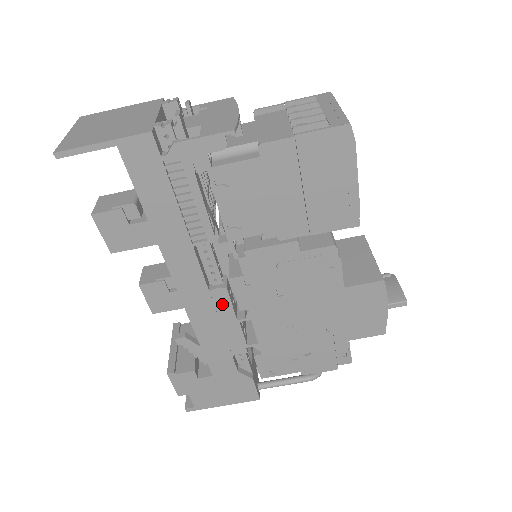
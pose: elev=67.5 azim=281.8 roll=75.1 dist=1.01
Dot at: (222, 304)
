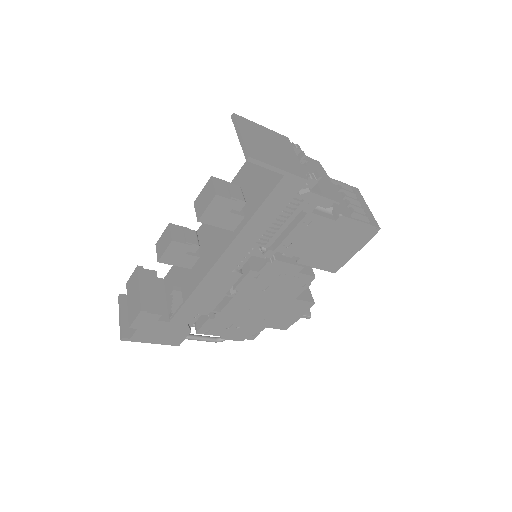
Dot at: (229, 282)
